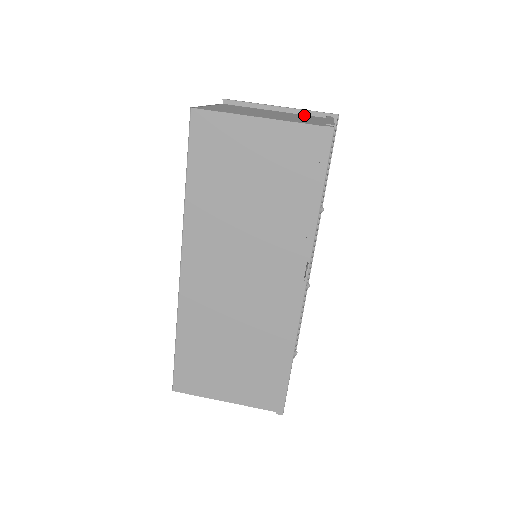
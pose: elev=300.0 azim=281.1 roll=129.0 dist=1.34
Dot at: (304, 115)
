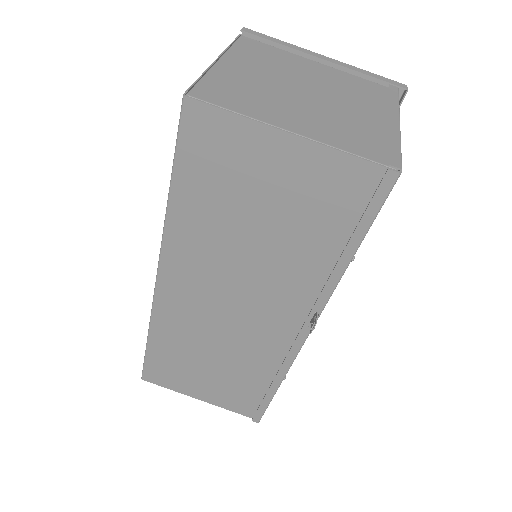
Dot at: (357, 80)
